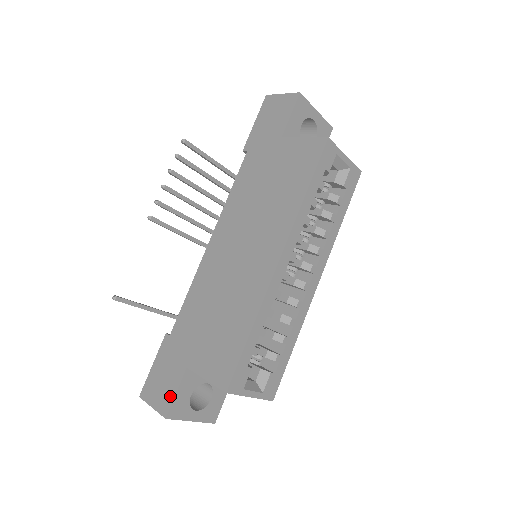
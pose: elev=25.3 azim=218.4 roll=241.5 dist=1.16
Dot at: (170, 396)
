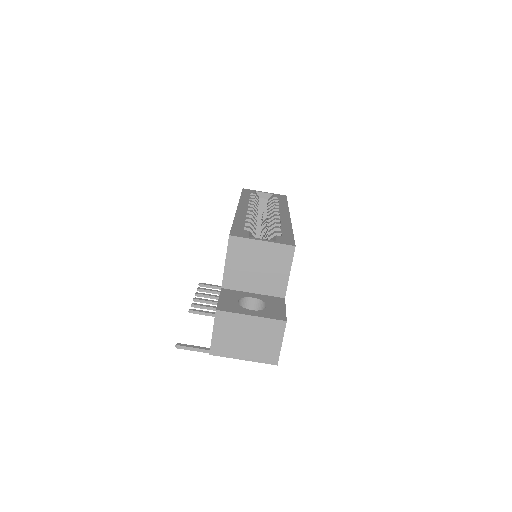
Dot at: occluded
